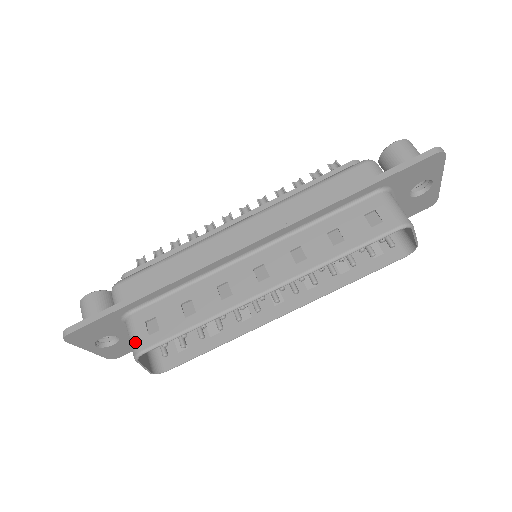
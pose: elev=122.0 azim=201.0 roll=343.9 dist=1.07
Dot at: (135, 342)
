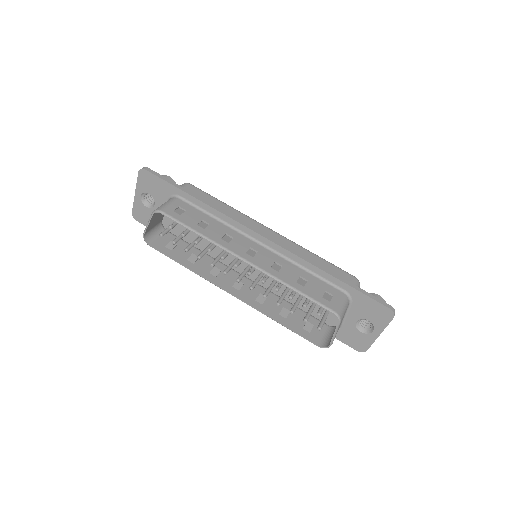
Dot at: (164, 206)
